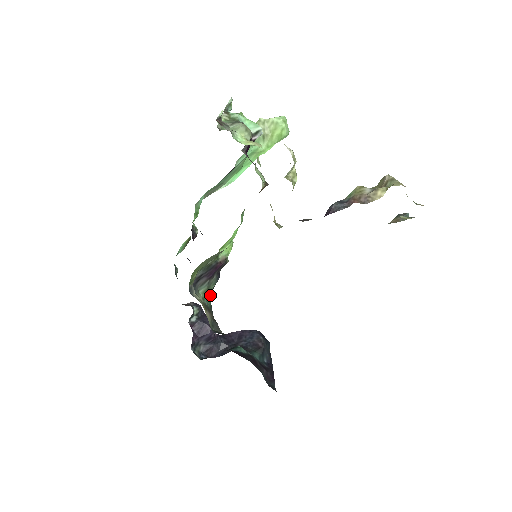
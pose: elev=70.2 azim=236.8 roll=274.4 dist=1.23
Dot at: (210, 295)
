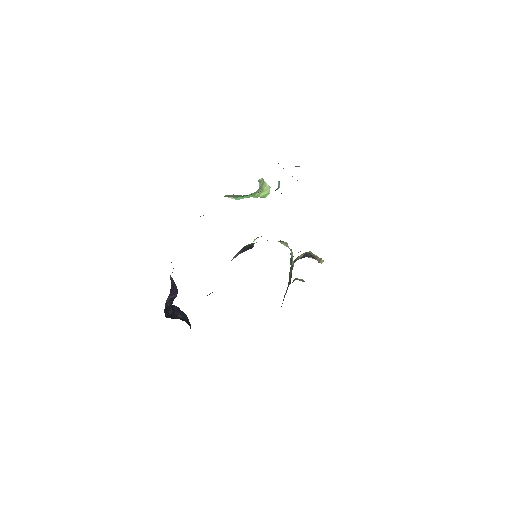
Dot at: occluded
